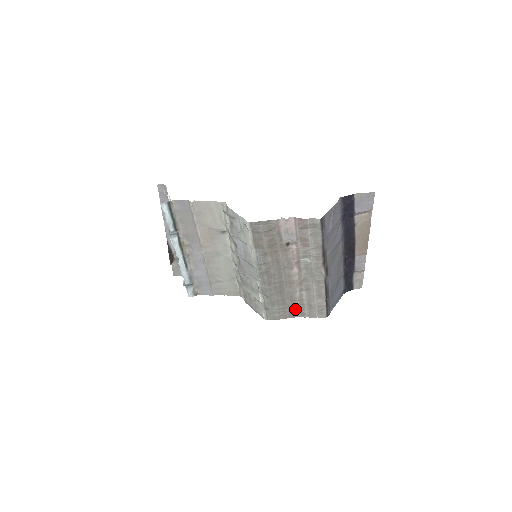
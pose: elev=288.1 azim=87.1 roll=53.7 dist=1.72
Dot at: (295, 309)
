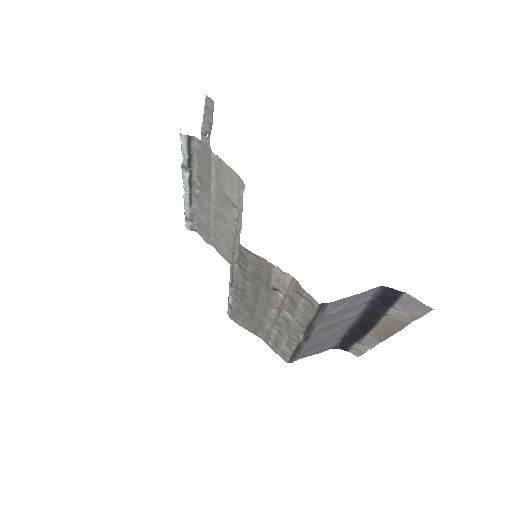
Dot at: (260, 332)
